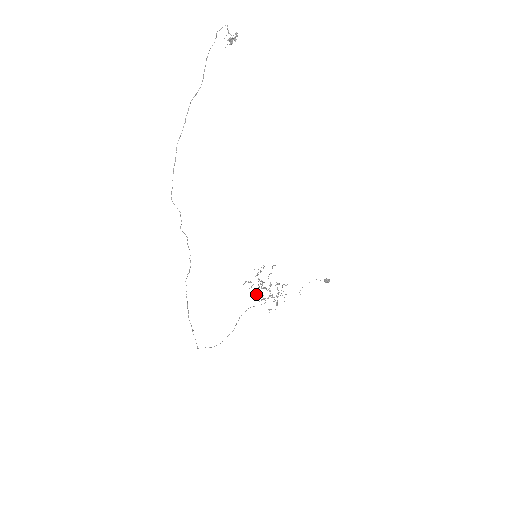
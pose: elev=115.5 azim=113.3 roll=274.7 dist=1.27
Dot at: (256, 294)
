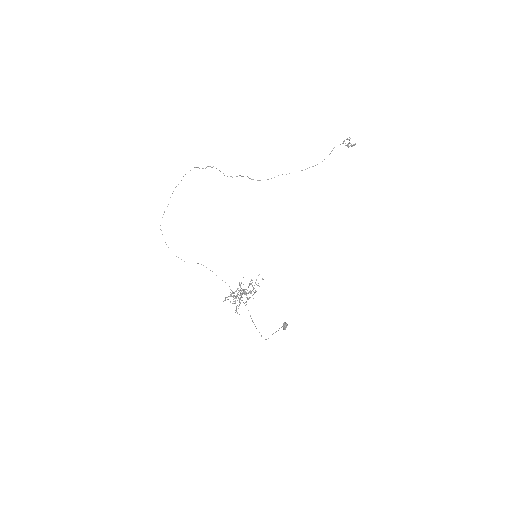
Dot at: (235, 302)
